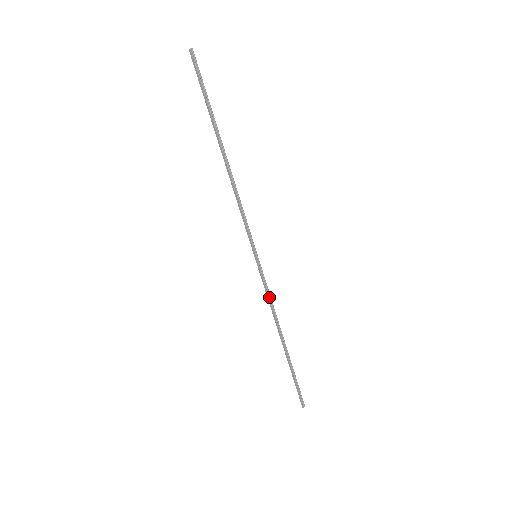
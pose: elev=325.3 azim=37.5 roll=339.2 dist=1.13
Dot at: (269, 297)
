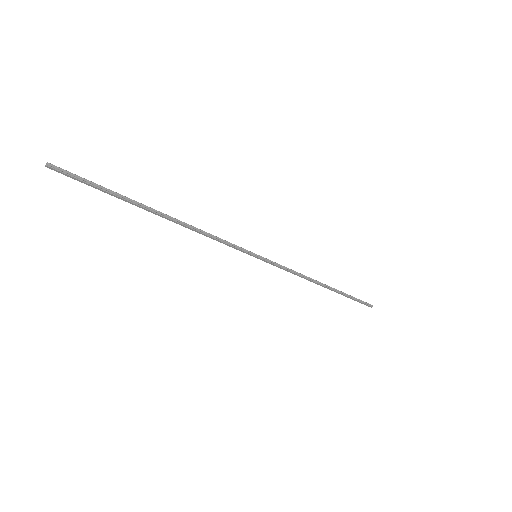
Dot at: (290, 271)
